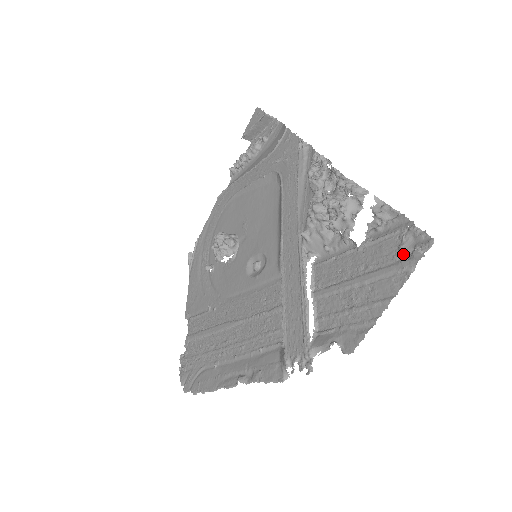
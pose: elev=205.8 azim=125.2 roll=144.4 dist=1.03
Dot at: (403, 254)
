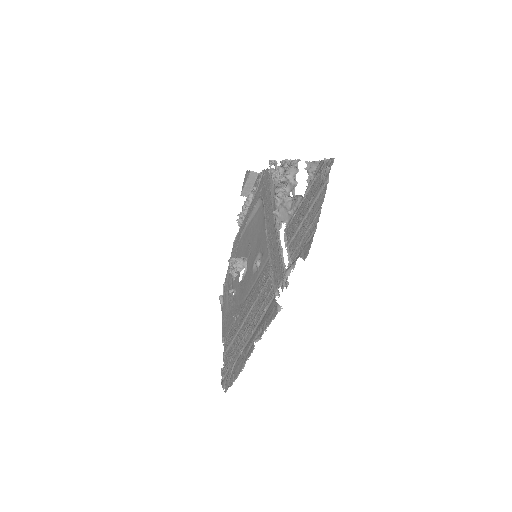
Dot at: (323, 178)
